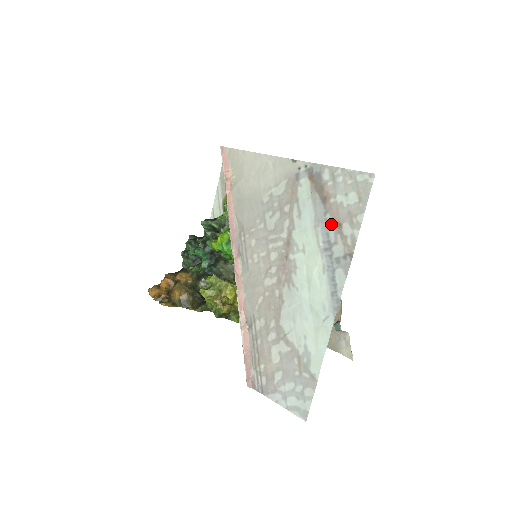
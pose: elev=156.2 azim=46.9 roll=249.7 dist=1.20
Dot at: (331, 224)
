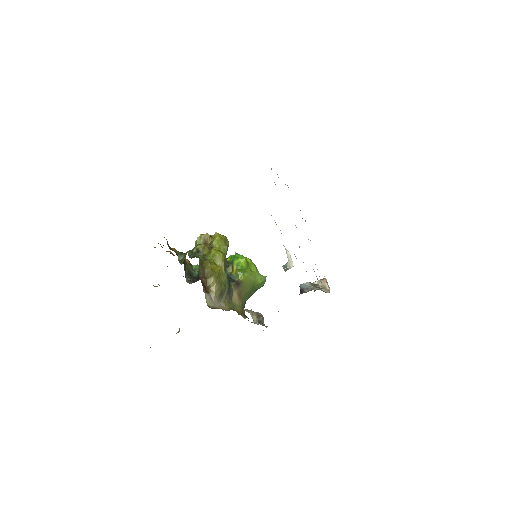
Dot at: occluded
